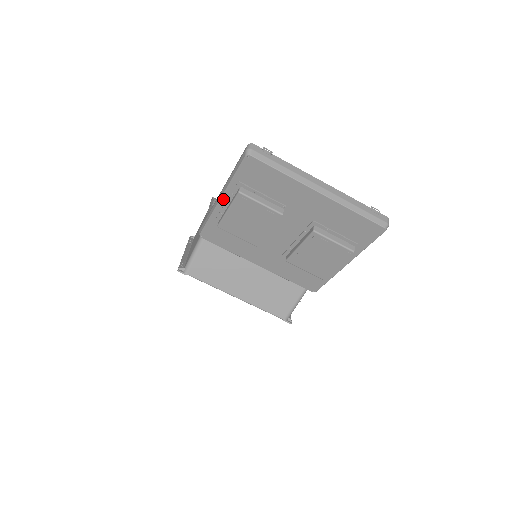
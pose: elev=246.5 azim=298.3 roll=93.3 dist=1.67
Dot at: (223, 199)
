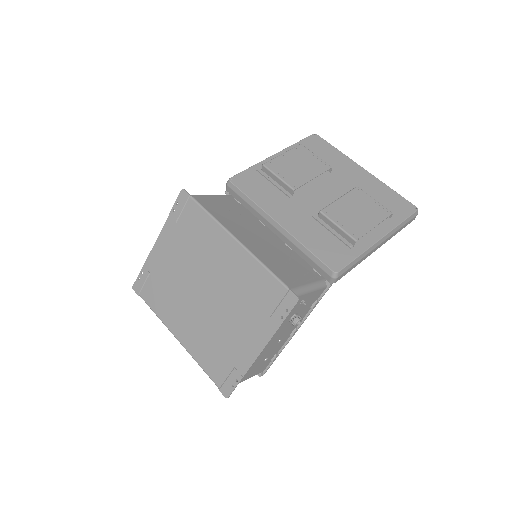
Dot at: (277, 155)
